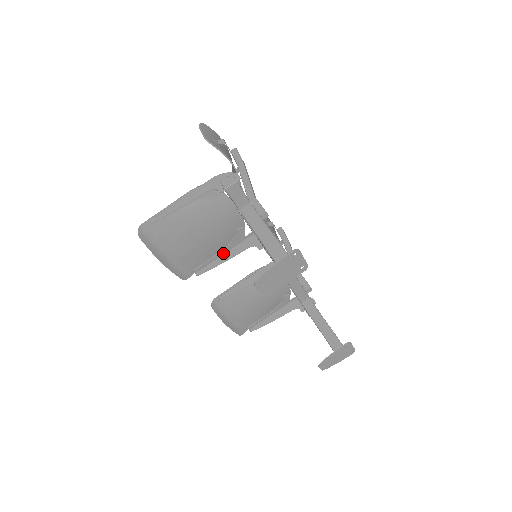
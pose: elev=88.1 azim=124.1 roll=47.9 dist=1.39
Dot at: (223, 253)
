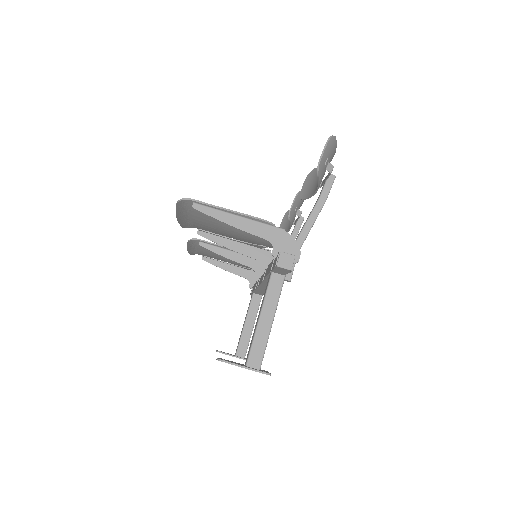
Dot at: (234, 240)
